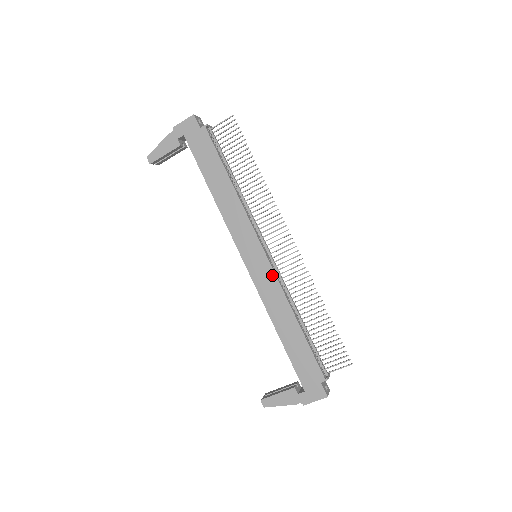
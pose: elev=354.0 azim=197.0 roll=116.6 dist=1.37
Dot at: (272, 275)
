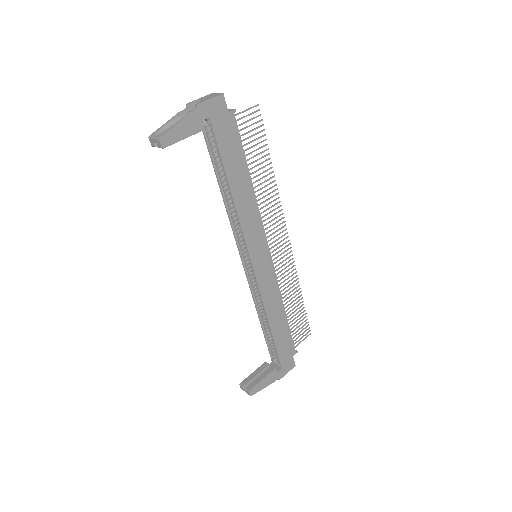
Dot at: (273, 273)
